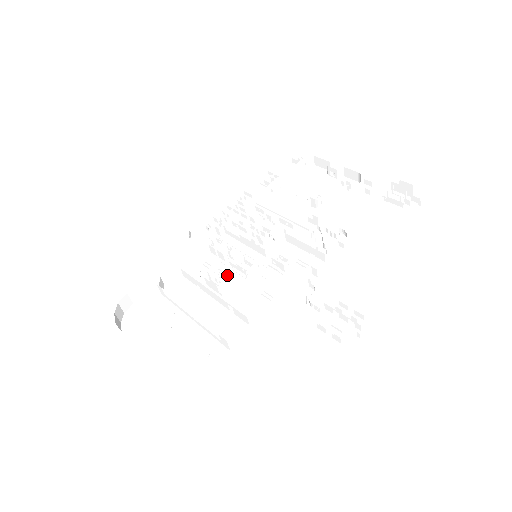
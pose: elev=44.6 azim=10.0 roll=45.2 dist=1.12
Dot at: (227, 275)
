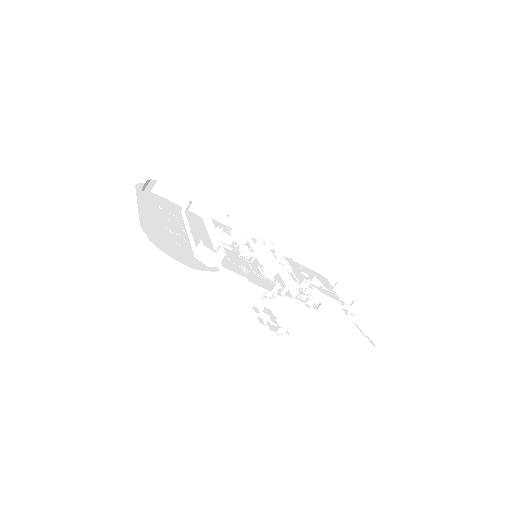
Dot at: occluded
